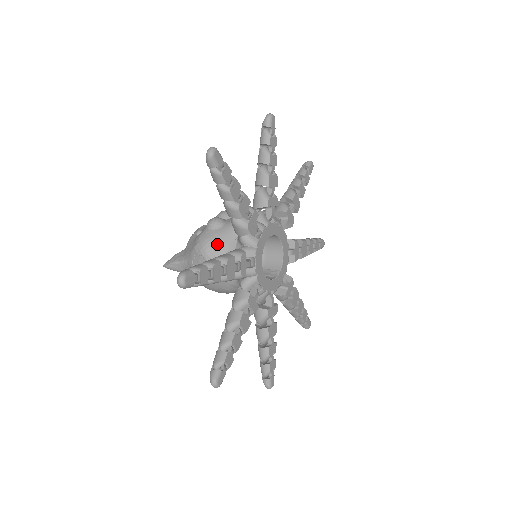
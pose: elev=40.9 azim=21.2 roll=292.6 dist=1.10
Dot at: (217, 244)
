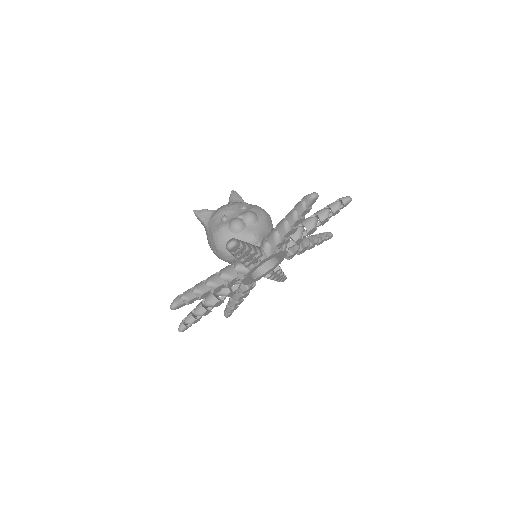
Dot at: occluded
